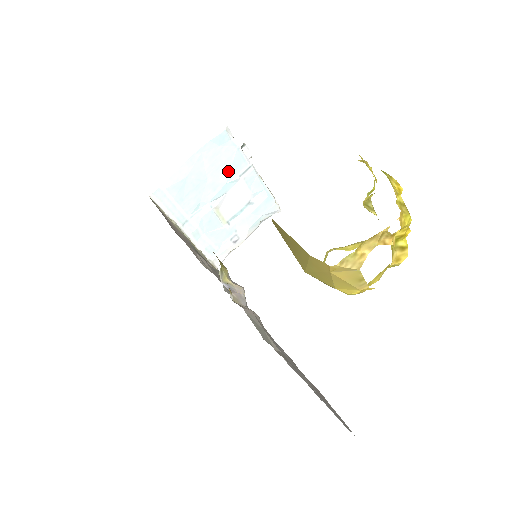
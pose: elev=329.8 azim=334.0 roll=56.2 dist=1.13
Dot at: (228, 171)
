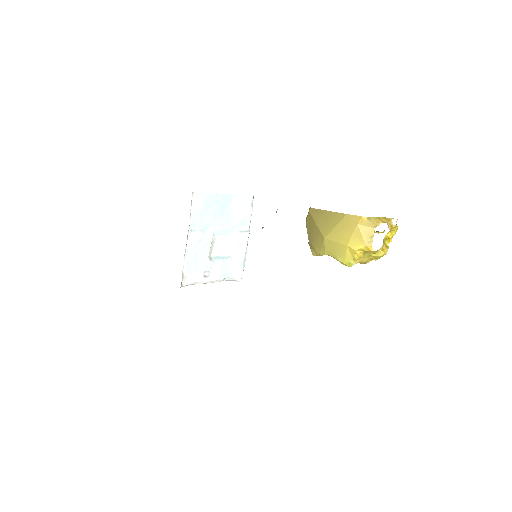
Dot at: (237, 222)
